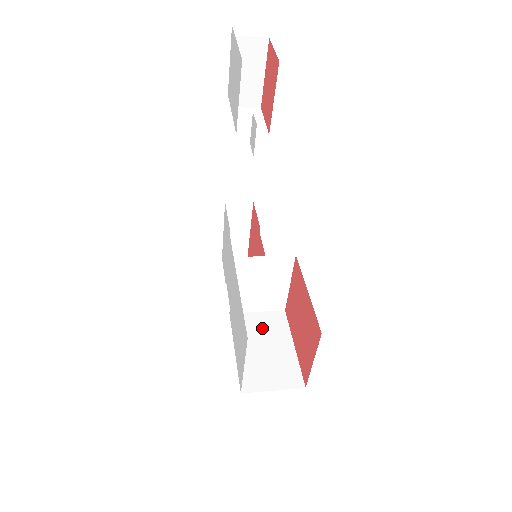
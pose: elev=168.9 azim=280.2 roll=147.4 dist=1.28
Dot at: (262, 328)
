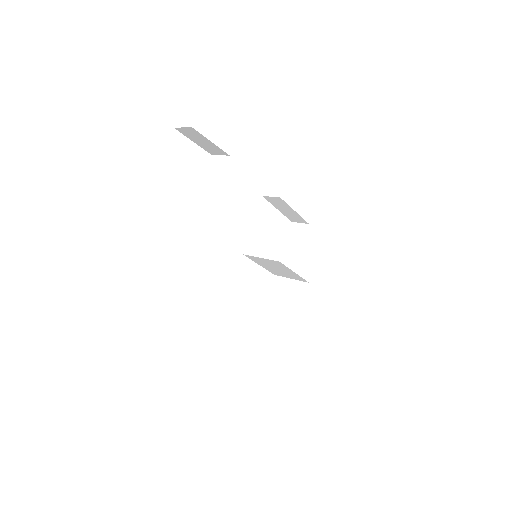
Dot at: (286, 294)
